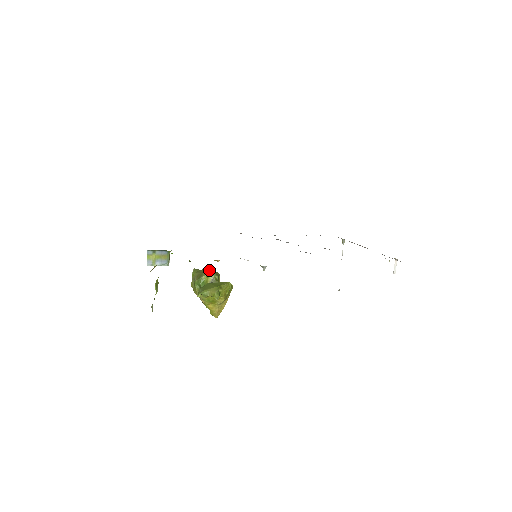
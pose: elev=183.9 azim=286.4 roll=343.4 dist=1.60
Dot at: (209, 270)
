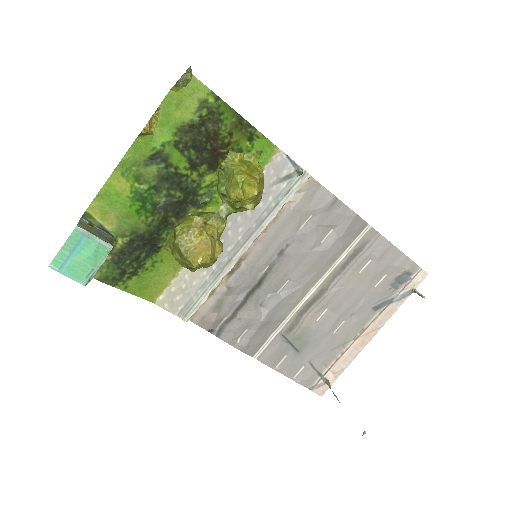
Dot at: occluded
